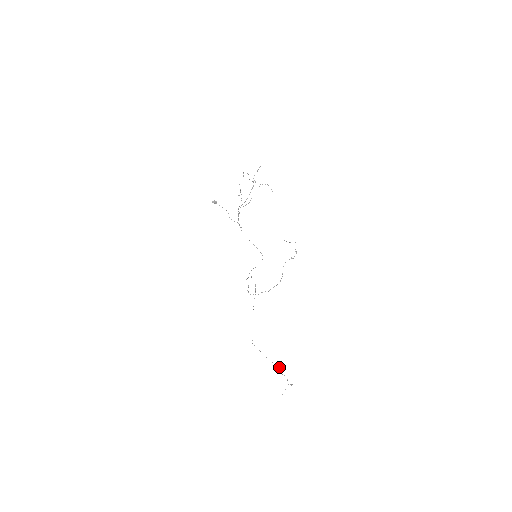
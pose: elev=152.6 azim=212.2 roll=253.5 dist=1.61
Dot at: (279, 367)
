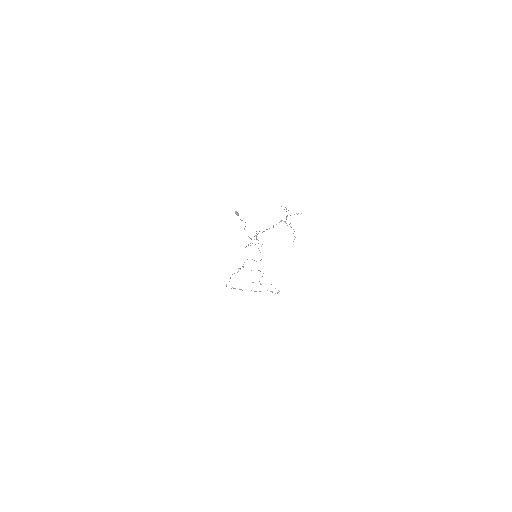
Dot at: occluded
